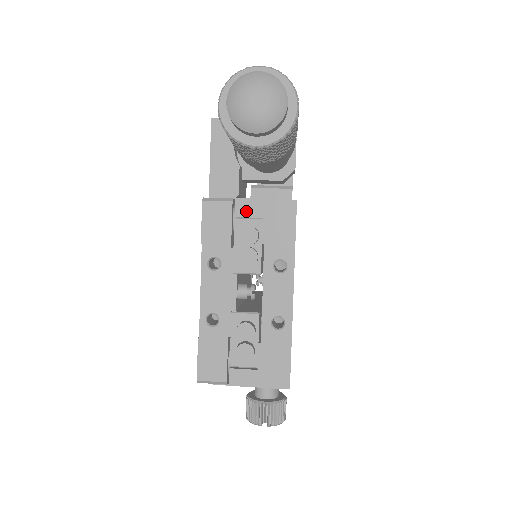
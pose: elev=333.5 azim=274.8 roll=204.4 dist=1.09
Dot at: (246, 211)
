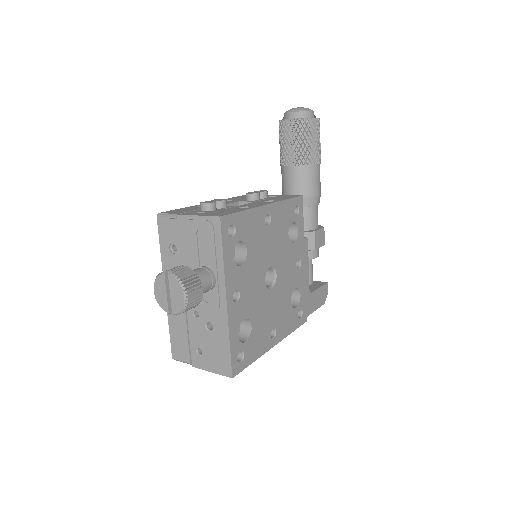
Dot at: occluded
